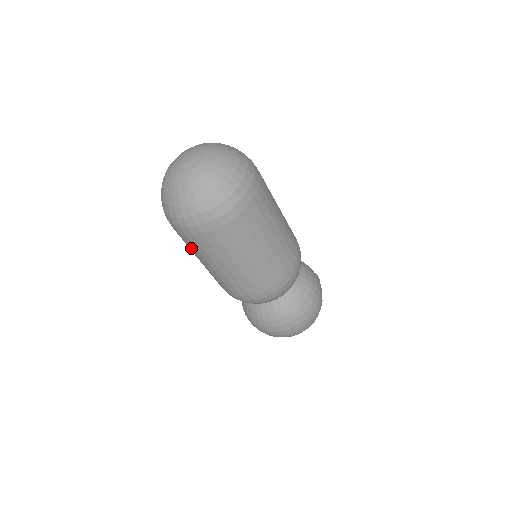
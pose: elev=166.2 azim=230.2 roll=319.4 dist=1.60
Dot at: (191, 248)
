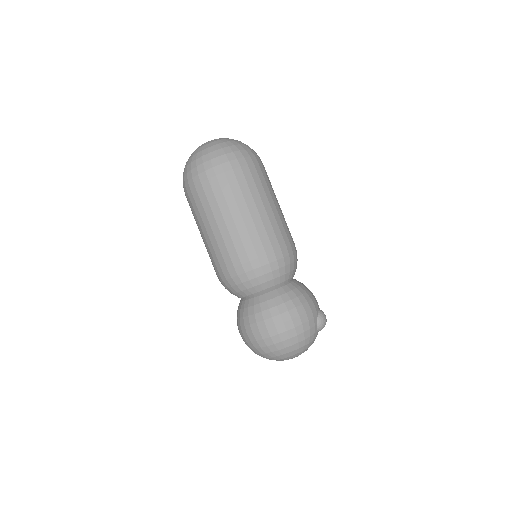
Dot at: occluded
